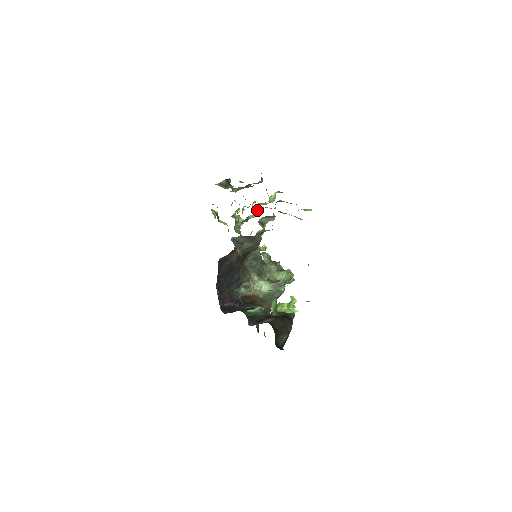
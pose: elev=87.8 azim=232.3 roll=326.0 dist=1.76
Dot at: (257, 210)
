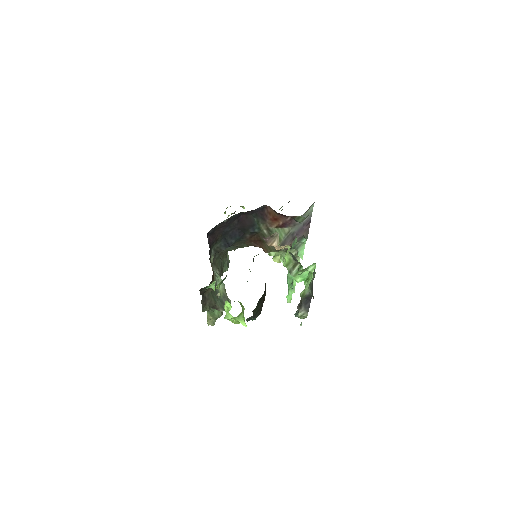
Dot at: occluded
